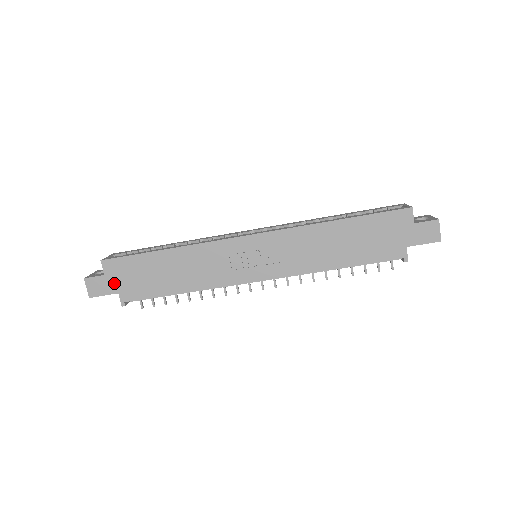
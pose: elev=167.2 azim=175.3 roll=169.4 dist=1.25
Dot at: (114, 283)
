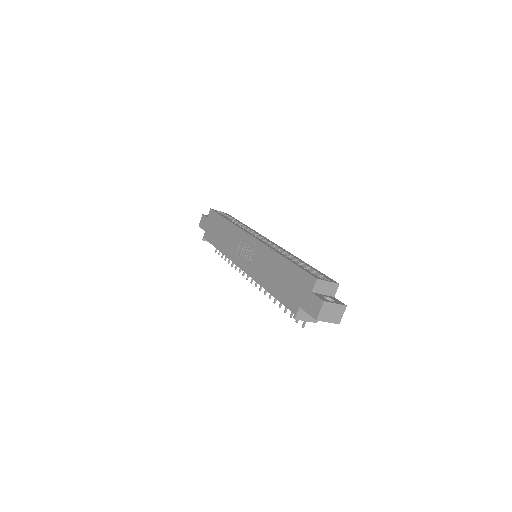
Dot at: (207, 224)
